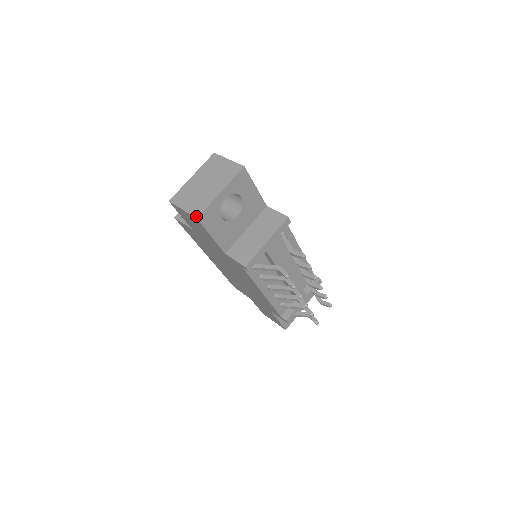
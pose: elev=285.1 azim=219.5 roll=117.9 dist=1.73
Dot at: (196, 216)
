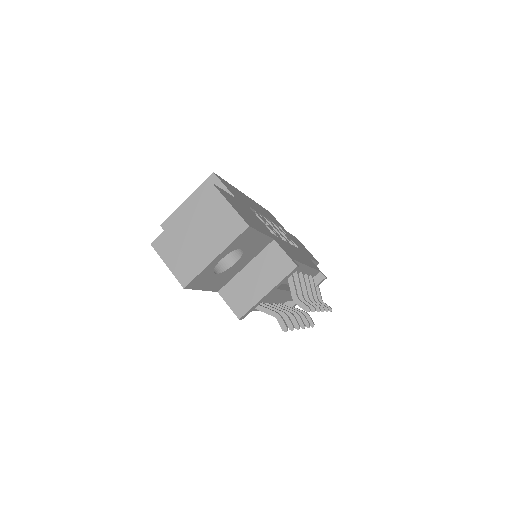
Dot at: (183, 285)
